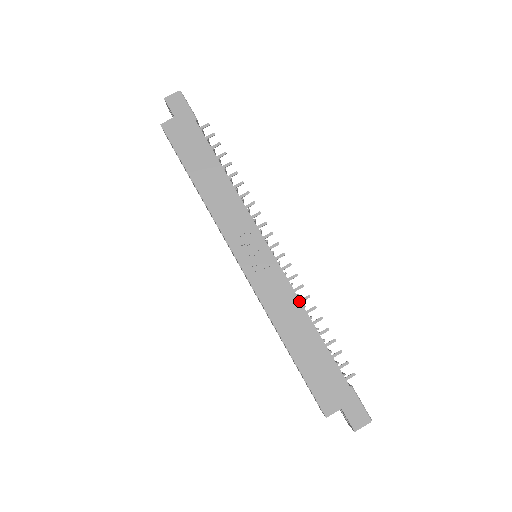
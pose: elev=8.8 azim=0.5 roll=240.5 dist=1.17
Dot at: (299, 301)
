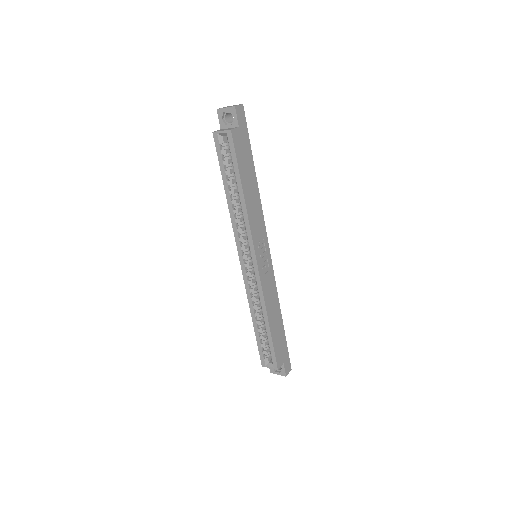
Dot at: (277, 293)
